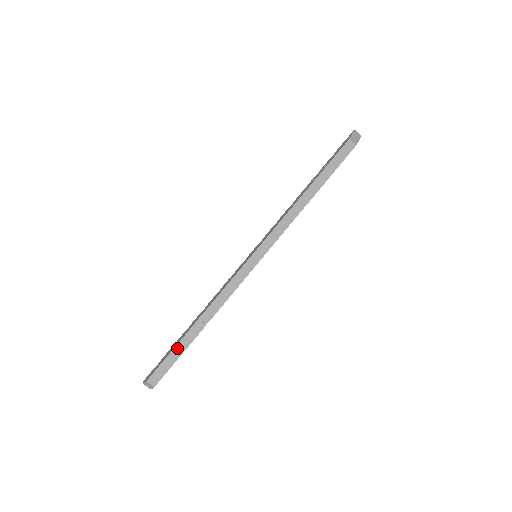
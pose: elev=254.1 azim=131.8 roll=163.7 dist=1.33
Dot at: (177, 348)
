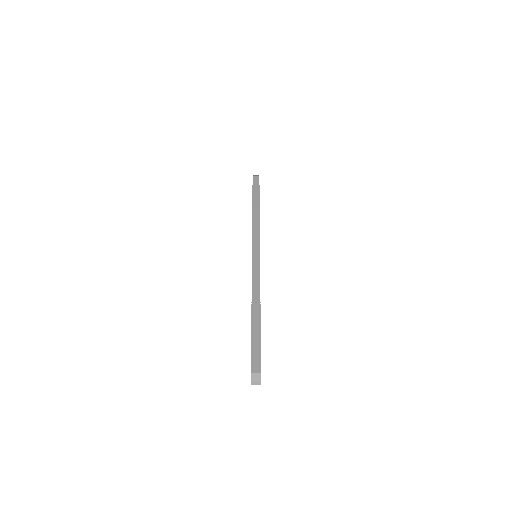
Dot at: (253, 335)
